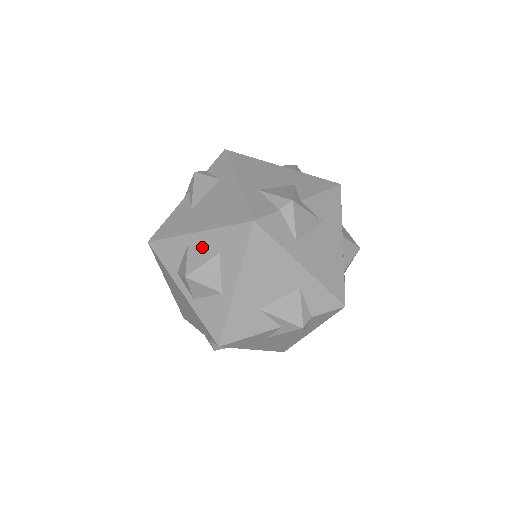
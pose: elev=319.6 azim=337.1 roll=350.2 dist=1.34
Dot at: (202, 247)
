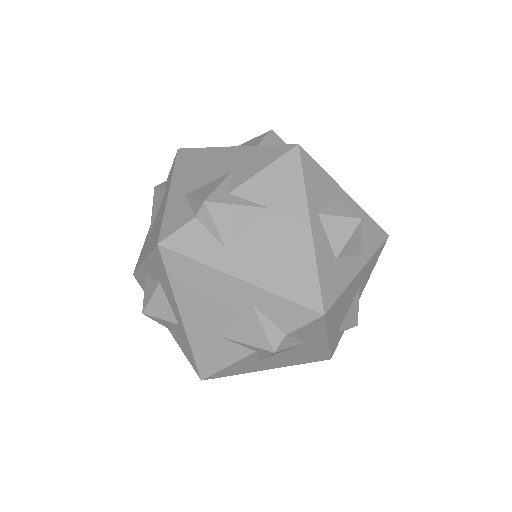
Dot at: (151, 277)
